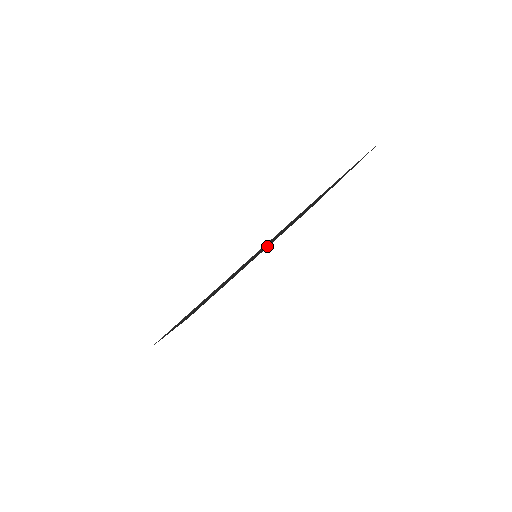
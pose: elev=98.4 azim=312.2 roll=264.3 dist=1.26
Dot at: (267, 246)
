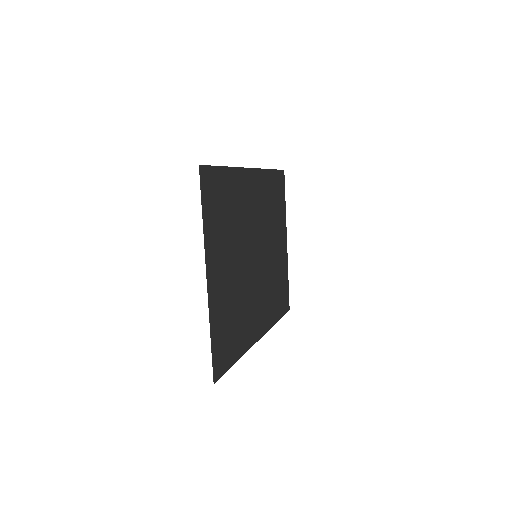
Dot at: (270, 232)
